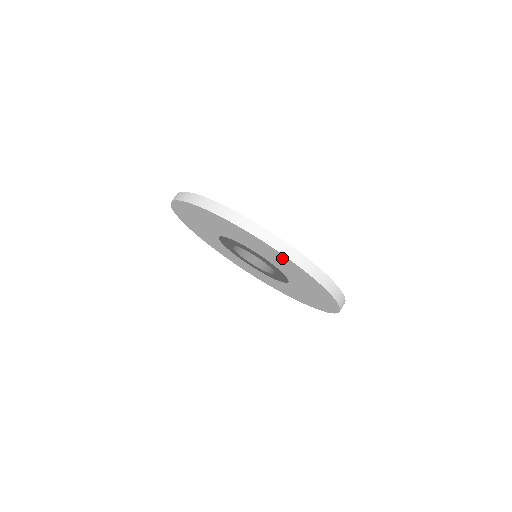
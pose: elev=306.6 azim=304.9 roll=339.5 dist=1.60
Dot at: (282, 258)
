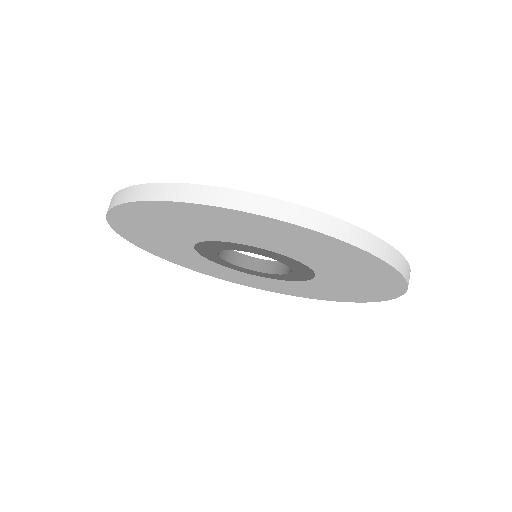
Dot at: (210, 214)
